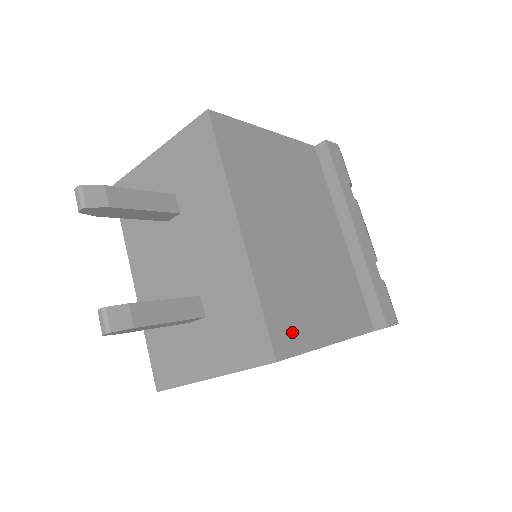
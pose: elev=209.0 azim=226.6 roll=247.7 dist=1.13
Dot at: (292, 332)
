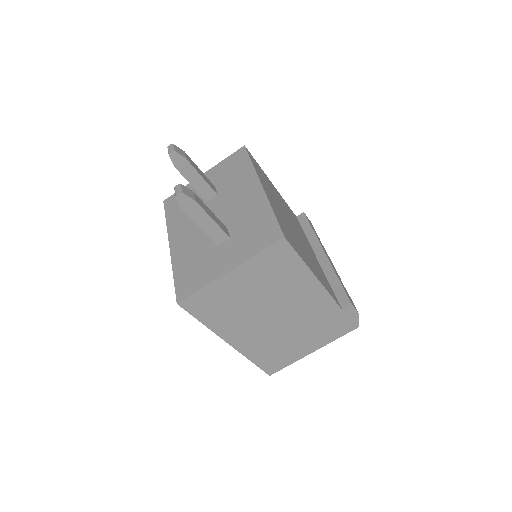
Dot at: (292, 242)
